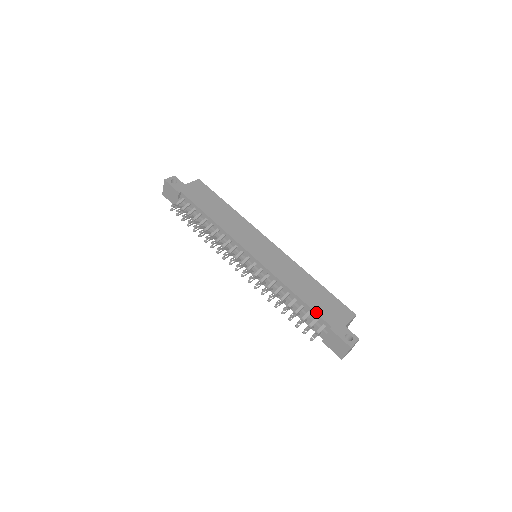
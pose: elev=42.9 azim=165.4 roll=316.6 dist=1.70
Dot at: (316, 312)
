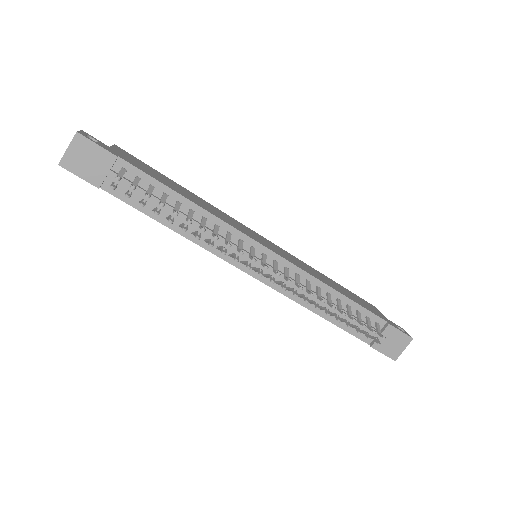
Dot at: (367, 309)
